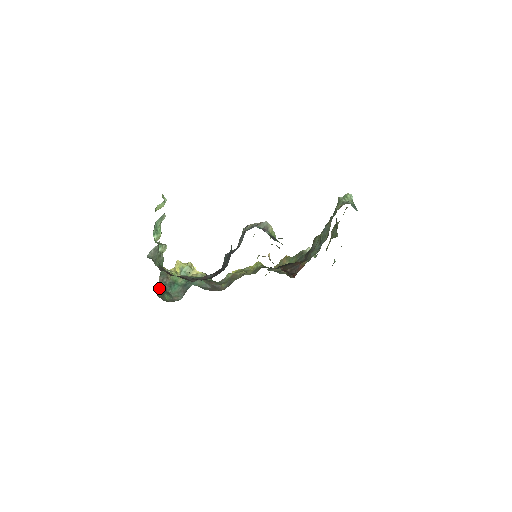
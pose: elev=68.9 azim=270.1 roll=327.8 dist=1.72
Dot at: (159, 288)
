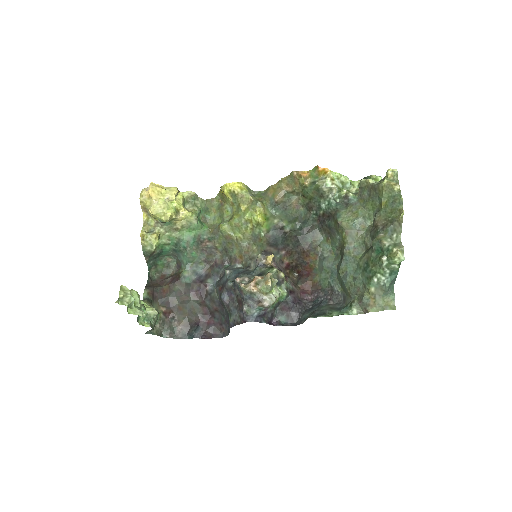
Dot at: (149, 264)
